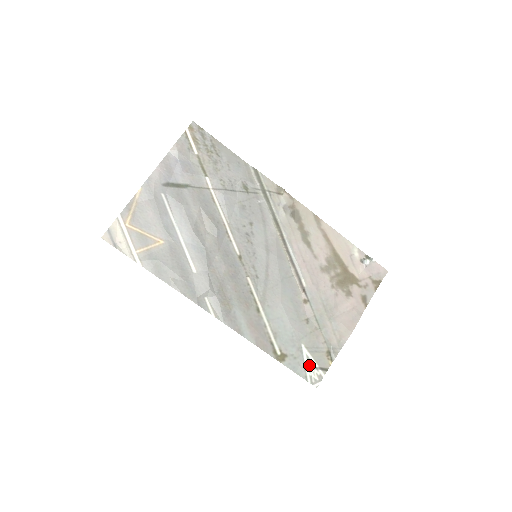
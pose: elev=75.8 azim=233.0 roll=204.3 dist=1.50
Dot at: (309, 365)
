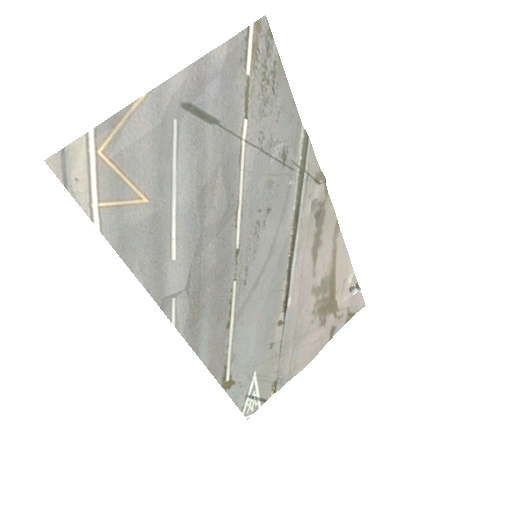
Dot at: (251, 395)
